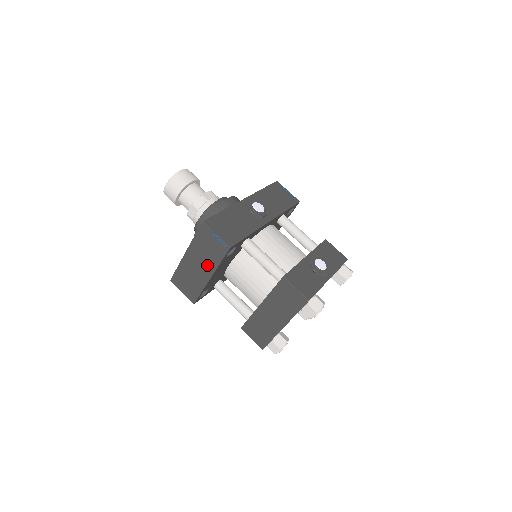
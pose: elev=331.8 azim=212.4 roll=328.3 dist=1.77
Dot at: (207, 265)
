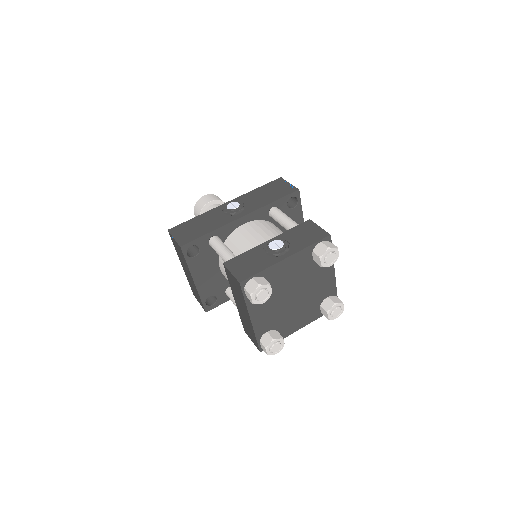
Dot at: (187, 270)
